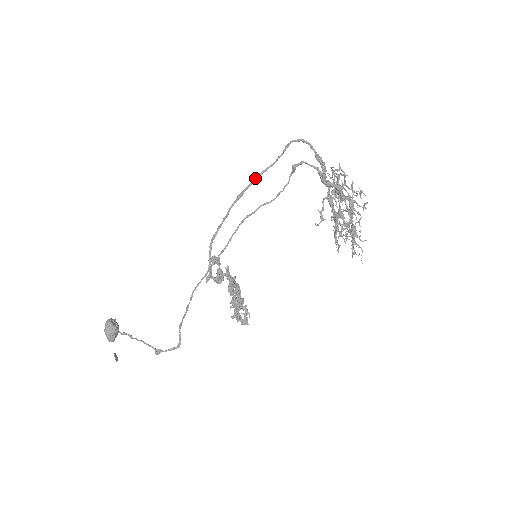
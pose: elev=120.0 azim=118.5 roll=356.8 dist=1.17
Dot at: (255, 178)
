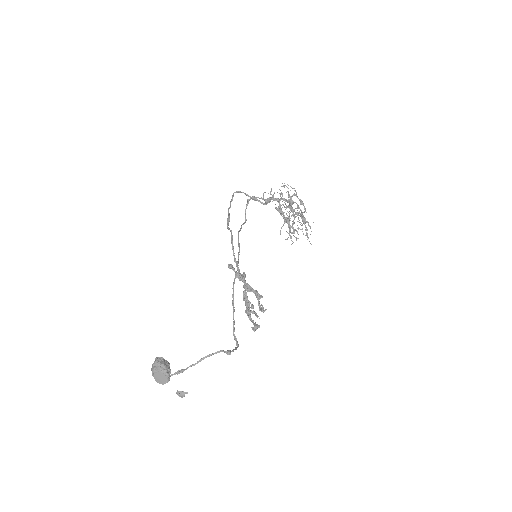
Dot at: occluded
